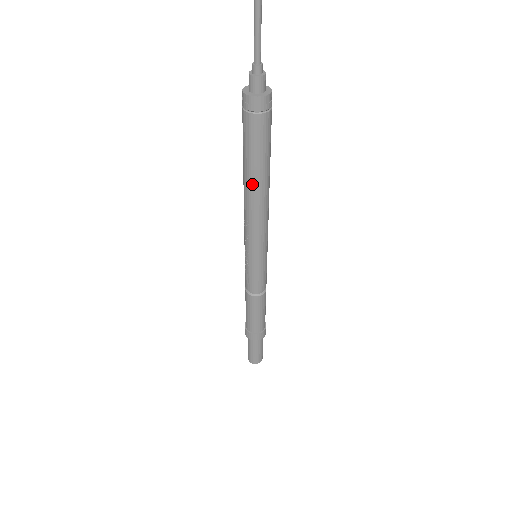
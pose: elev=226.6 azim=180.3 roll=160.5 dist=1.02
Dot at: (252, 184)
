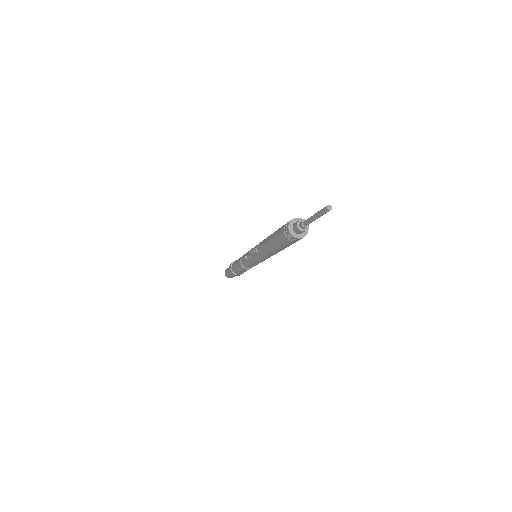
Dot at: (269, 247)
